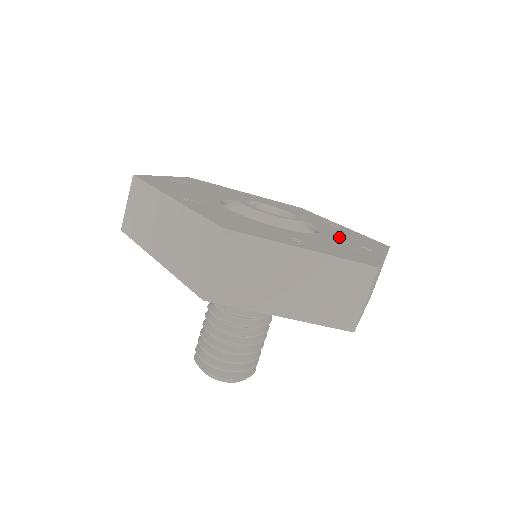
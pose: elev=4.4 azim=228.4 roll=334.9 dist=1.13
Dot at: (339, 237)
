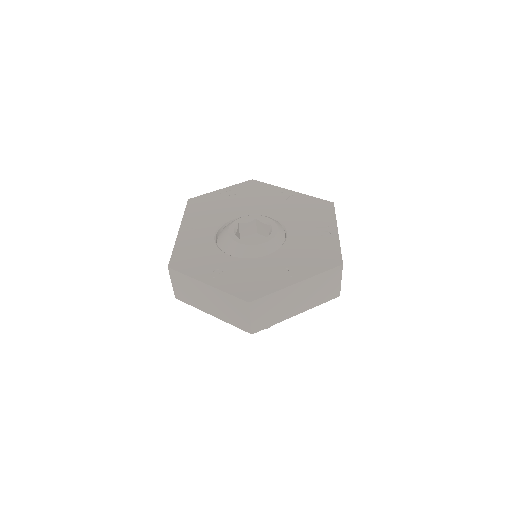
Dot at: (286, 258)
